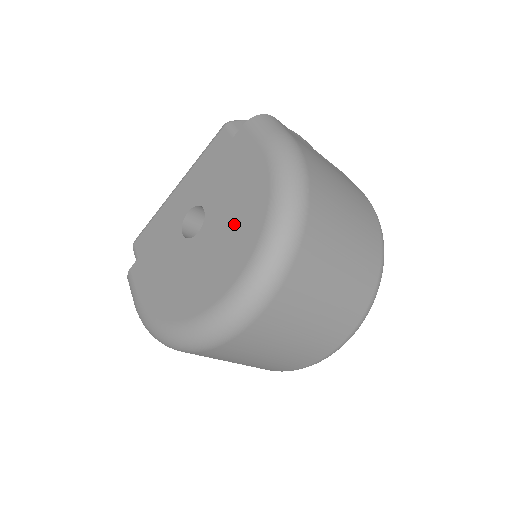
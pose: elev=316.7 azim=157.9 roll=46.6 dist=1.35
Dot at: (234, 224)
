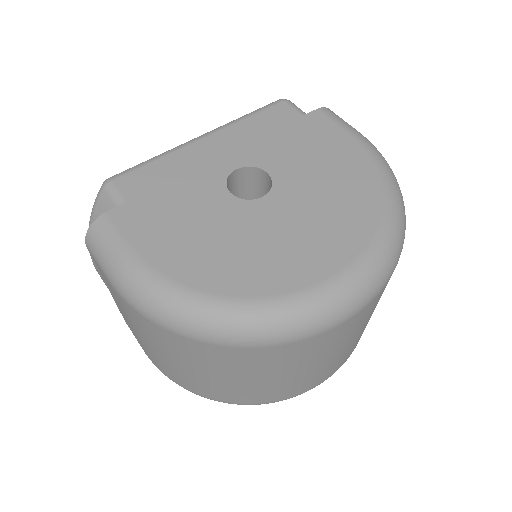
Dot at: (331, 201)
